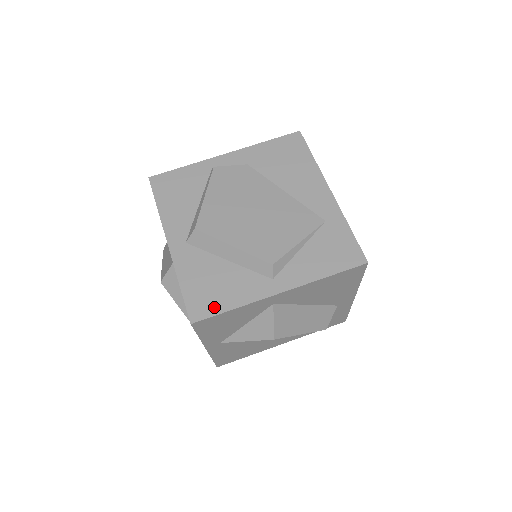
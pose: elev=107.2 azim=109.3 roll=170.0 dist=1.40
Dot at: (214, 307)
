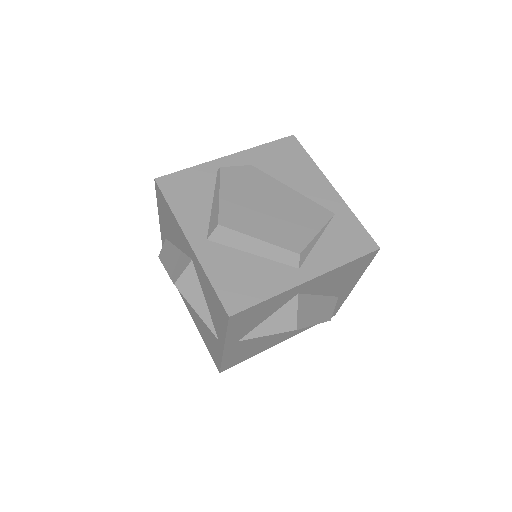
Dot at: (249, 299)
